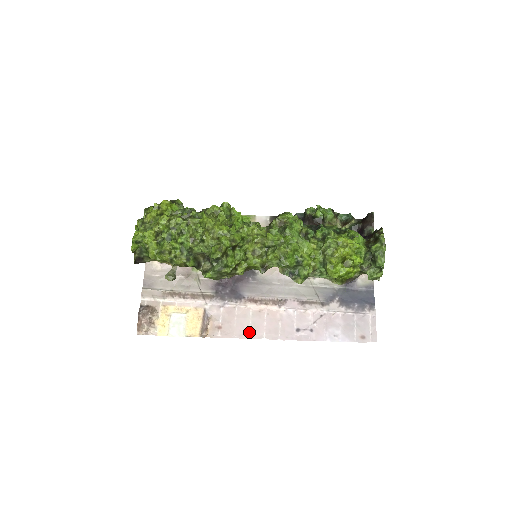
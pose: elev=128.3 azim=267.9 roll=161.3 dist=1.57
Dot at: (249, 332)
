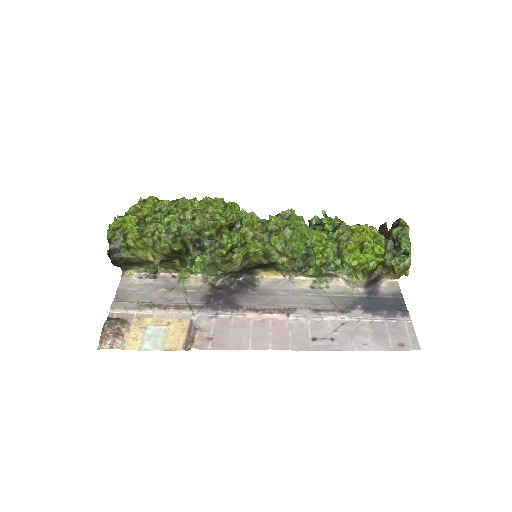
Dot at: (249, 343)
